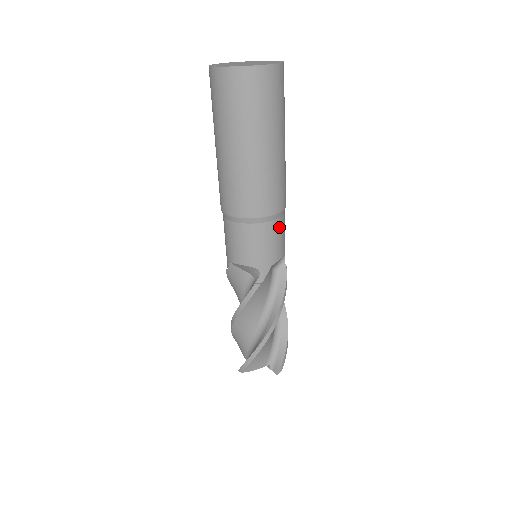
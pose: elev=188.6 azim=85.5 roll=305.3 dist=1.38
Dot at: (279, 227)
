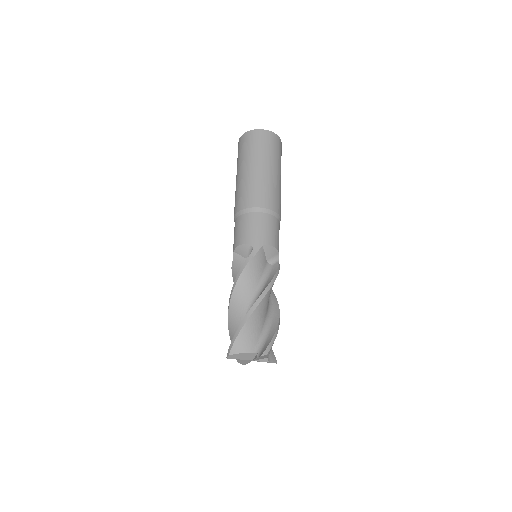
Dot at: (271, 222)
